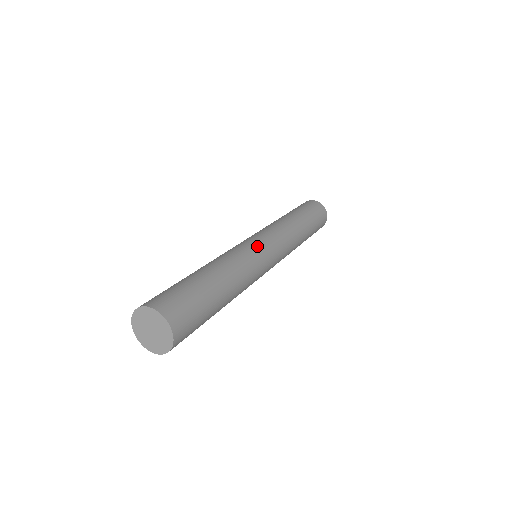
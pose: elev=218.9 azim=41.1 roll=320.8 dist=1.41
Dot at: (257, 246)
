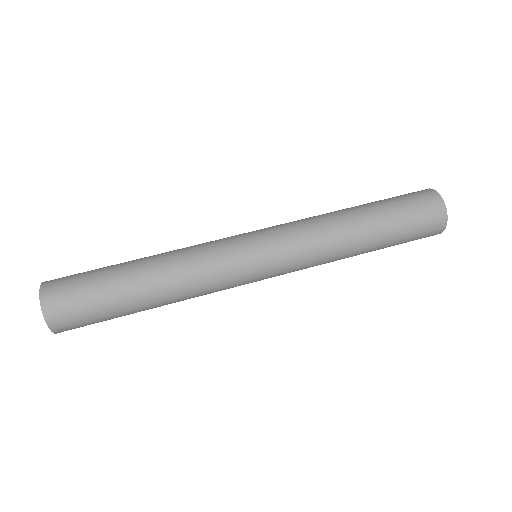
Dot at: occluded
